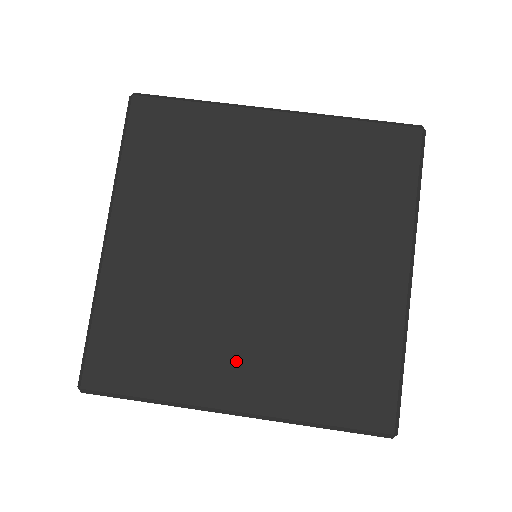
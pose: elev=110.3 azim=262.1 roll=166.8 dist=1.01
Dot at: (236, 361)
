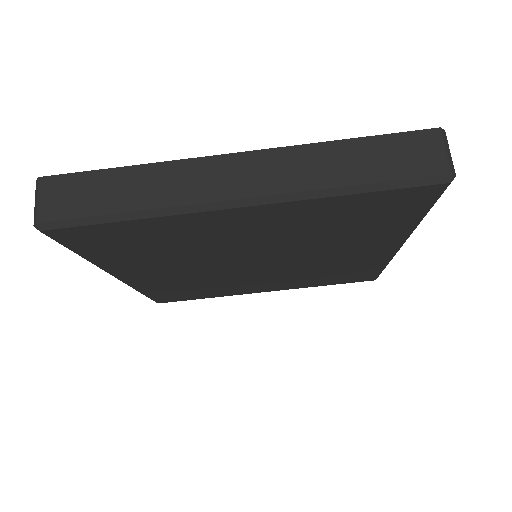
Dot at: (259, 285)
